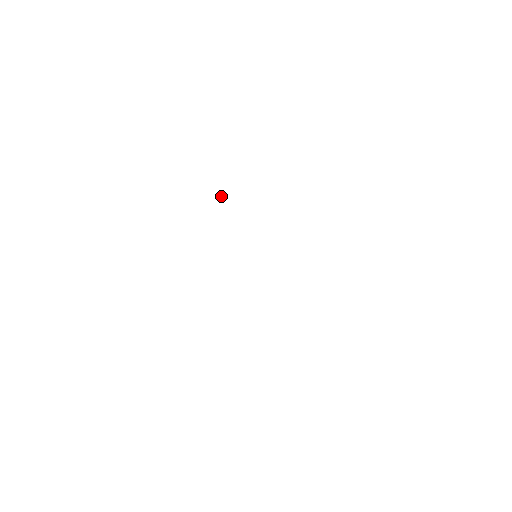
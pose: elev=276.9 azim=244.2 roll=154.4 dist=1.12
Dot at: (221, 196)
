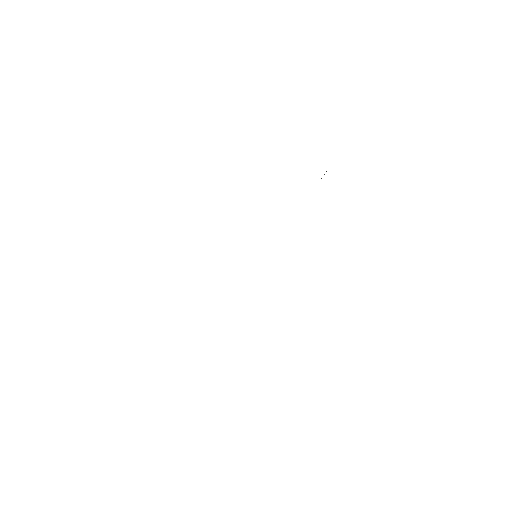
Dot at: occluded
